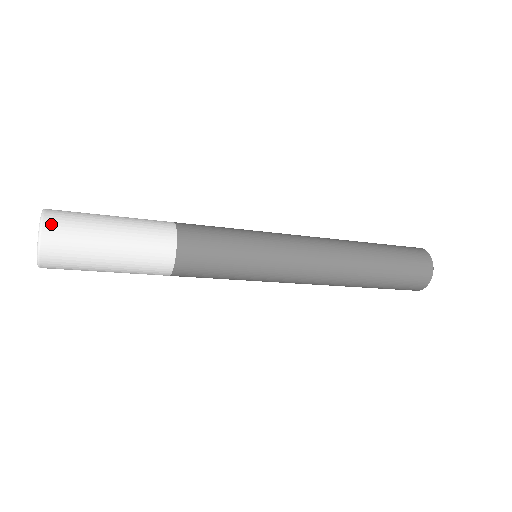
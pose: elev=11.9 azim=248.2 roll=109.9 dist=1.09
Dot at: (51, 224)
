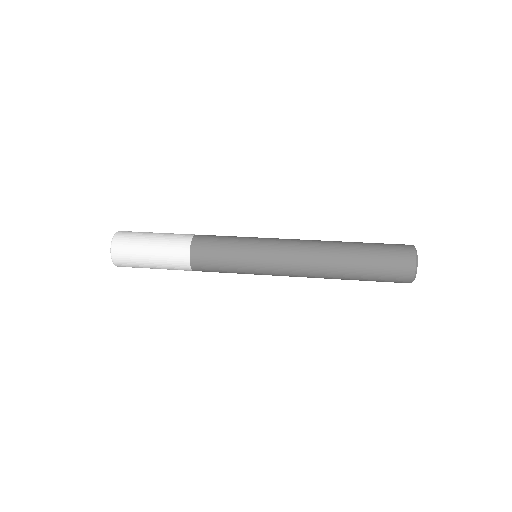
Dot at: (116, 255)
